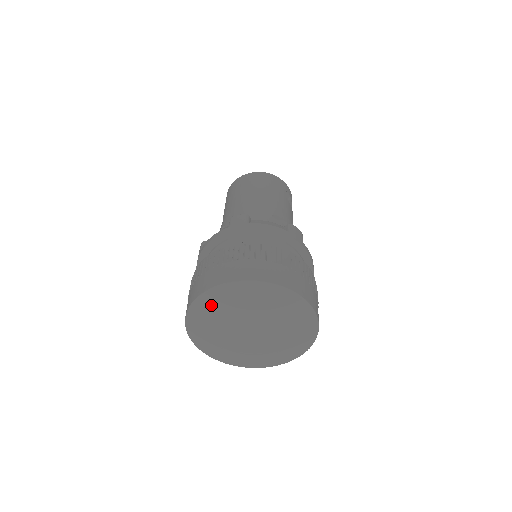
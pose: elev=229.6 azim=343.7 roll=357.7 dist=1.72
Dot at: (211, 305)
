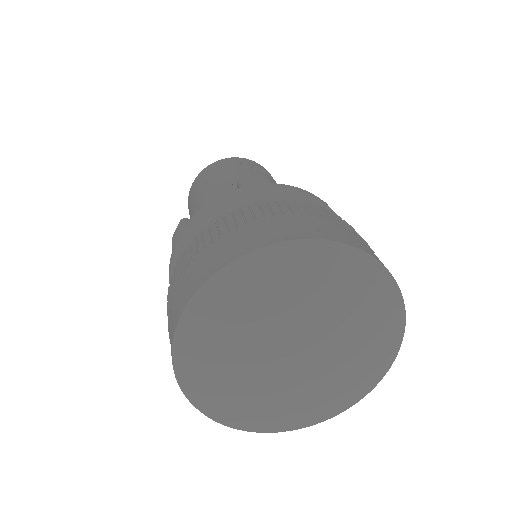
Dot at: (199, 368)
